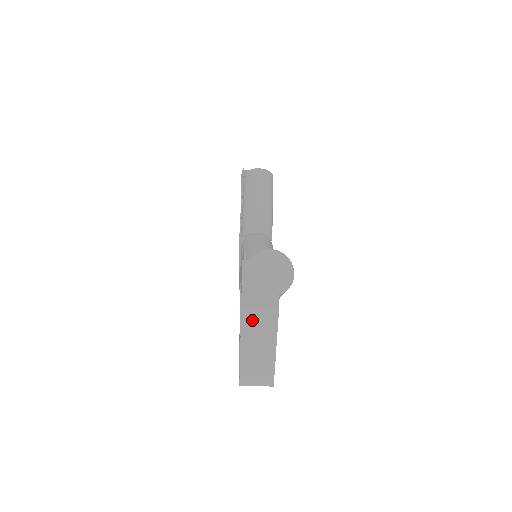
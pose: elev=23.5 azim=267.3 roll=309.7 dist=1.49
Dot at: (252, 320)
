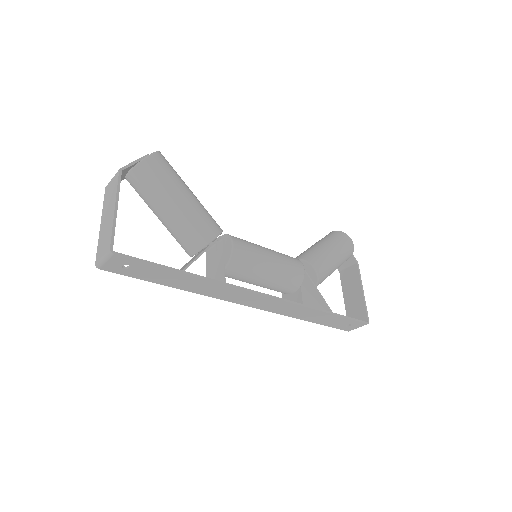
Dot at: (108, 191)
